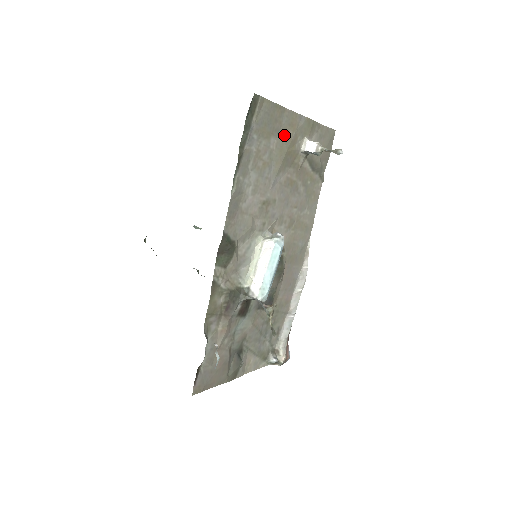
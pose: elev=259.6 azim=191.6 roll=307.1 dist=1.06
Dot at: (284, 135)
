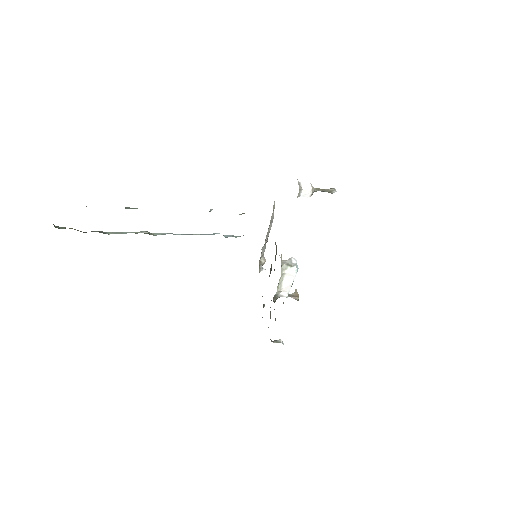
Dot at: occluded
